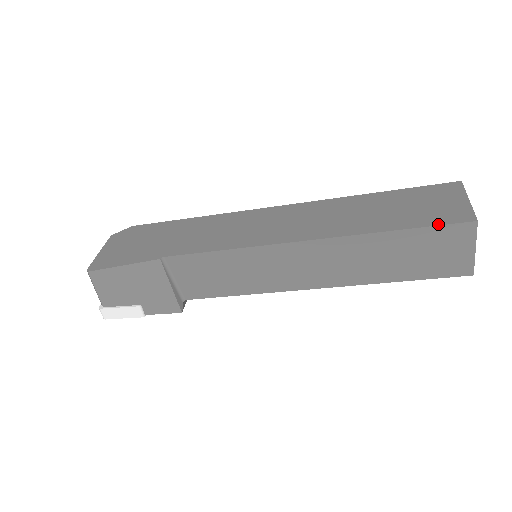
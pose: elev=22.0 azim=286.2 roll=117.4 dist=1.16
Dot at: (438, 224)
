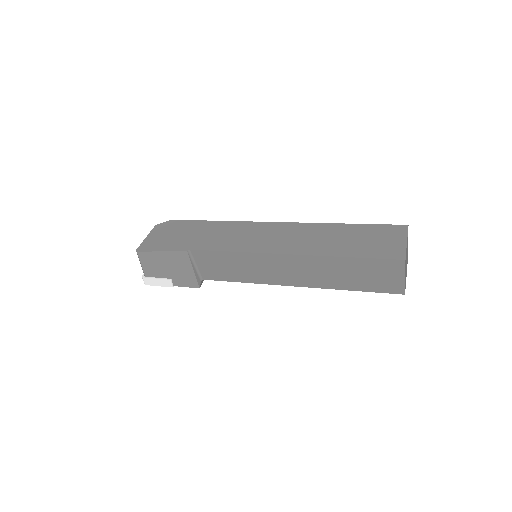
Dot at: (379, 257)
